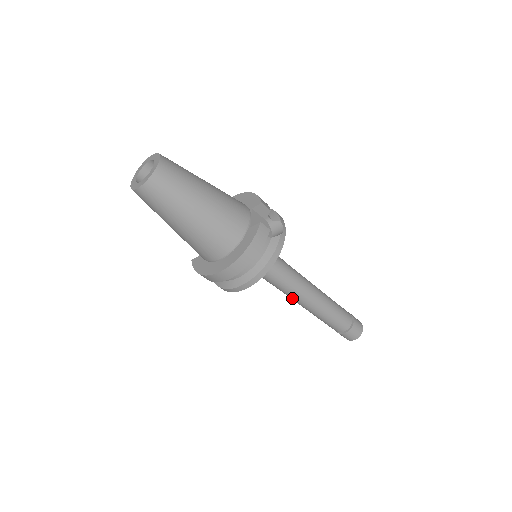
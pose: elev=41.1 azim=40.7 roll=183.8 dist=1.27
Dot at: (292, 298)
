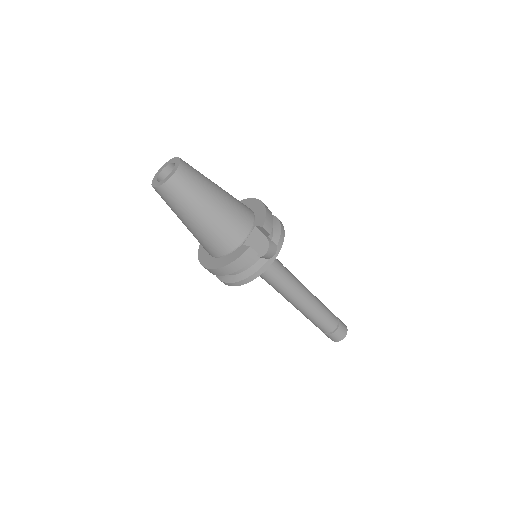
Dot at: occluded
